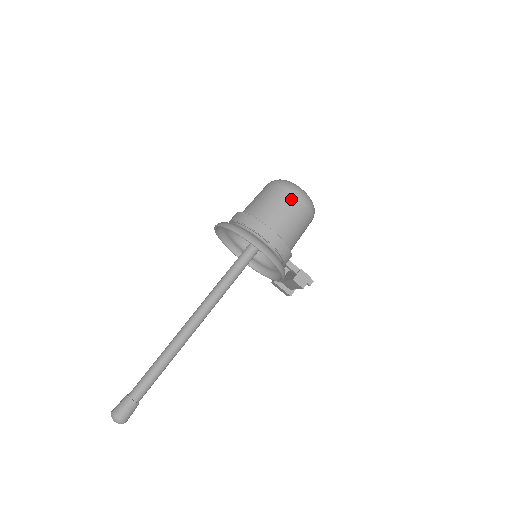
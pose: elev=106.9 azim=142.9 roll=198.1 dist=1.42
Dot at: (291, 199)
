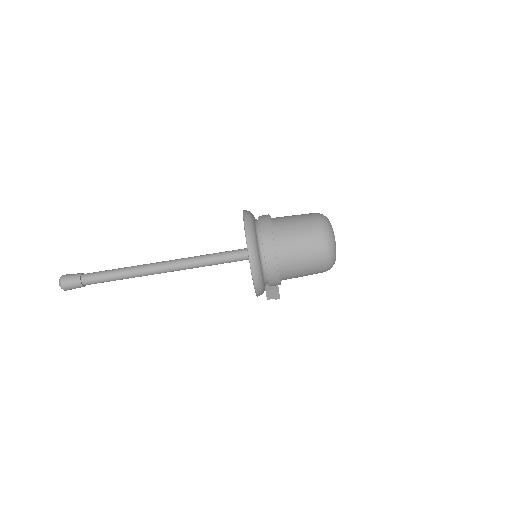
Dot at: (318, 260)
